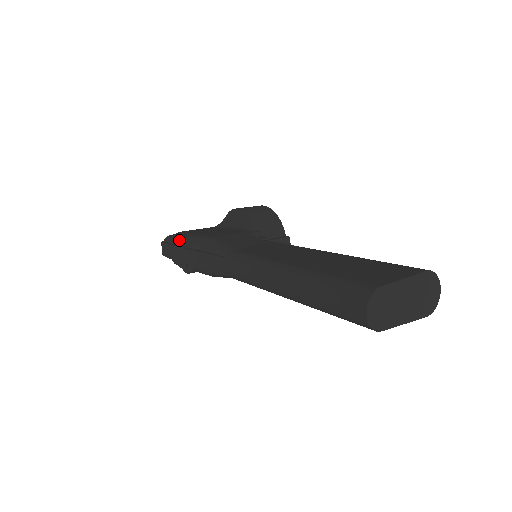
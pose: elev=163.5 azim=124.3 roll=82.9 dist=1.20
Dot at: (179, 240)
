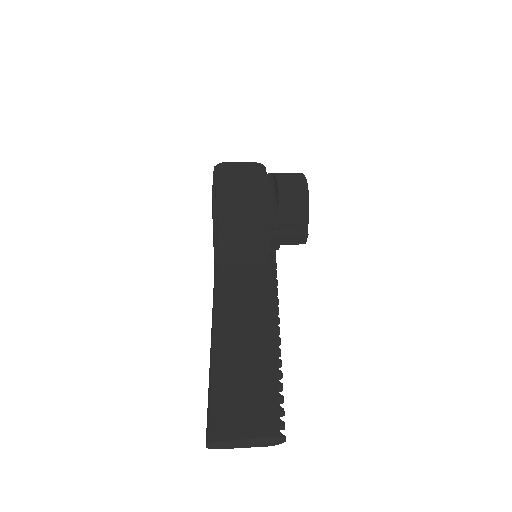
Dot at: (215, 192)
